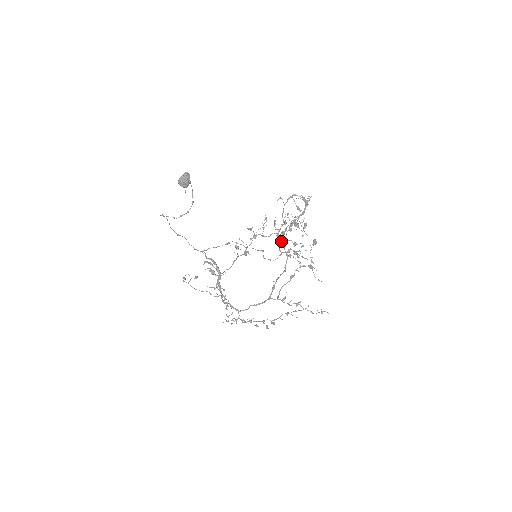
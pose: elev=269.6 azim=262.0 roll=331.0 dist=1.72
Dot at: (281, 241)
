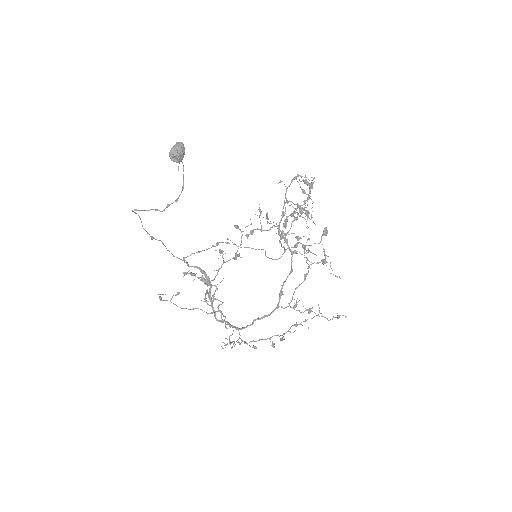
Dot at: (284, 235)
